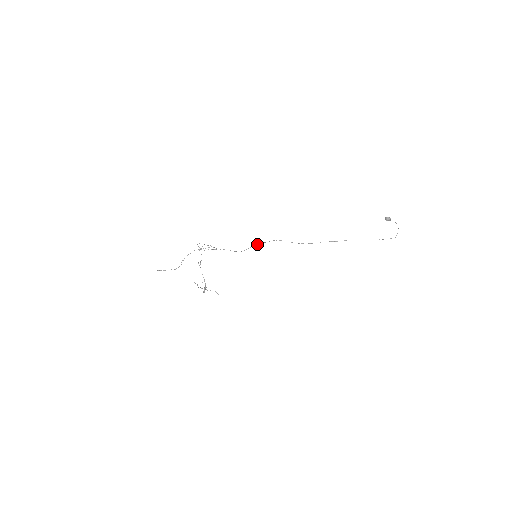
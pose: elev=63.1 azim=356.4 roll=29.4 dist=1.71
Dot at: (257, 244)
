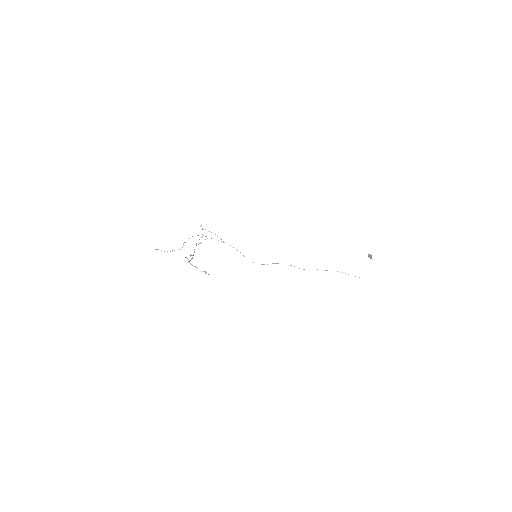
Dot at: occluded
